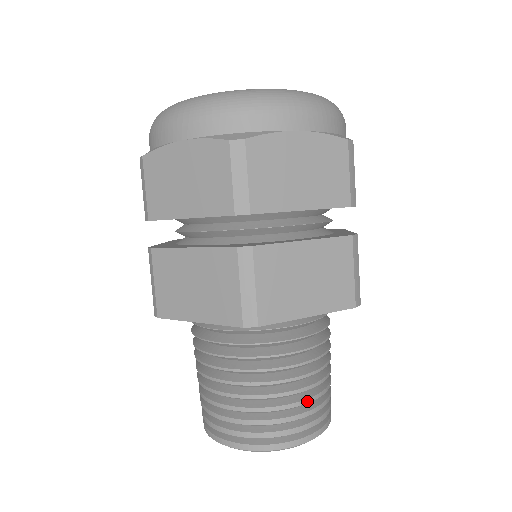
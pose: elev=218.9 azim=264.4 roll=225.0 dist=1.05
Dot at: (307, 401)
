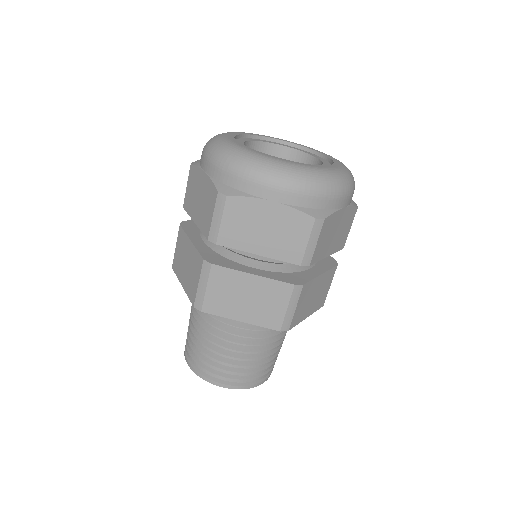
Dot at: (276, 357)
